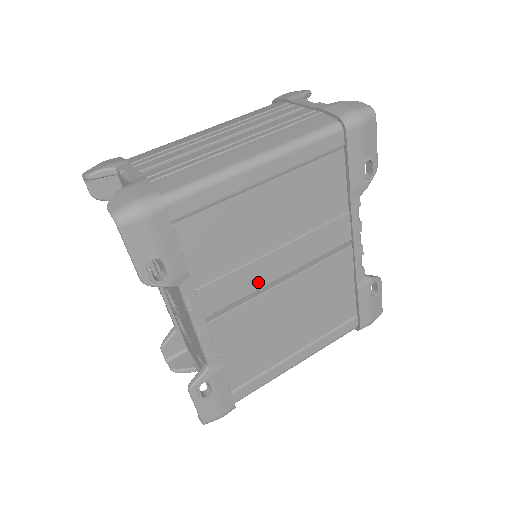
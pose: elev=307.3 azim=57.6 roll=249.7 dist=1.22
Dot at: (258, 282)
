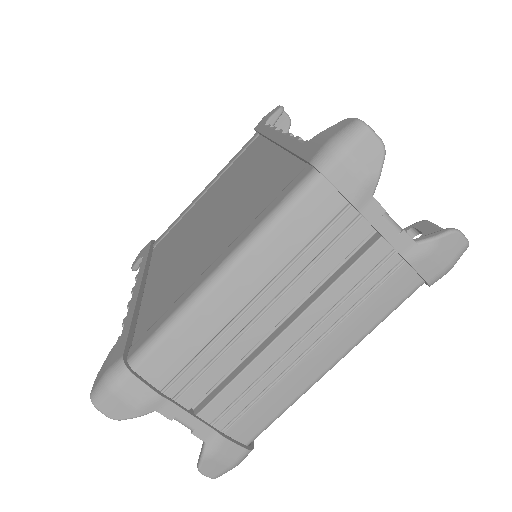
Dot at: occluded
